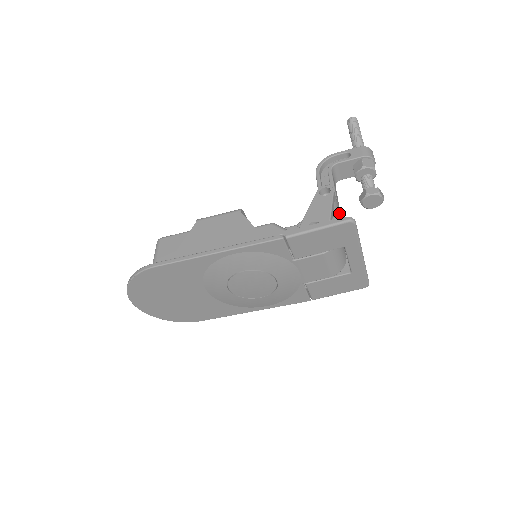
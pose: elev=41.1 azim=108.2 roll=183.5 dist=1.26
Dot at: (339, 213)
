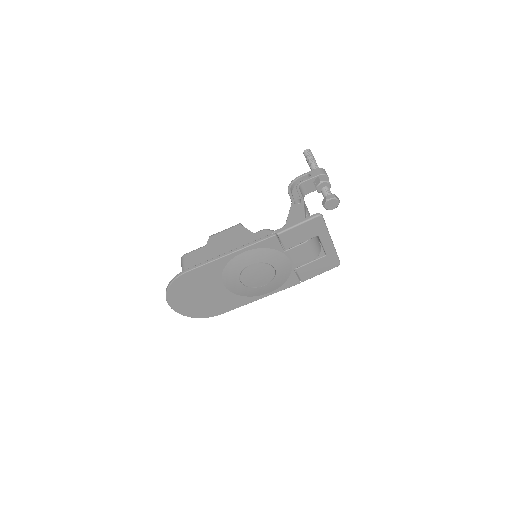
Dot at: occluded
